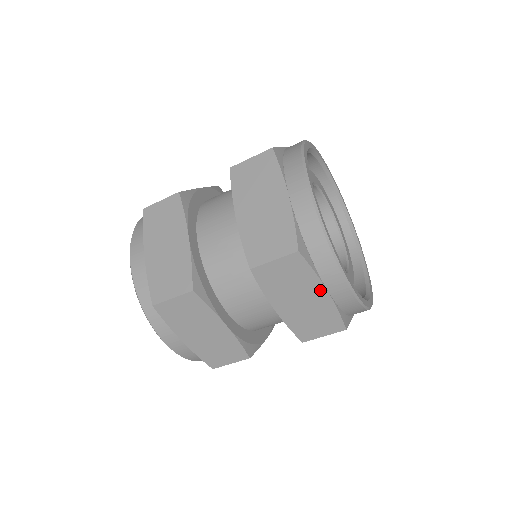
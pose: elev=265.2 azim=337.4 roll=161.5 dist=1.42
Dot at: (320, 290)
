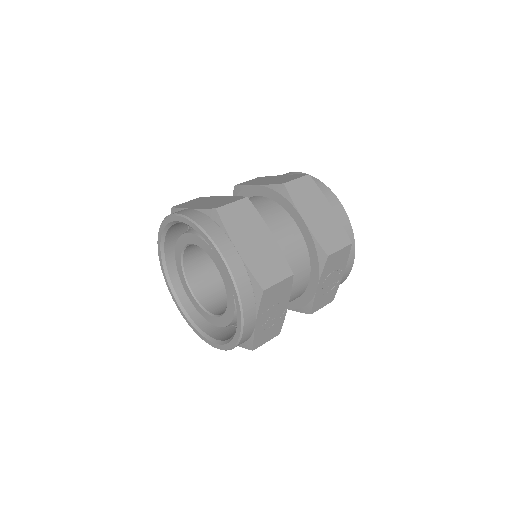
Dot at: (327, 205)
